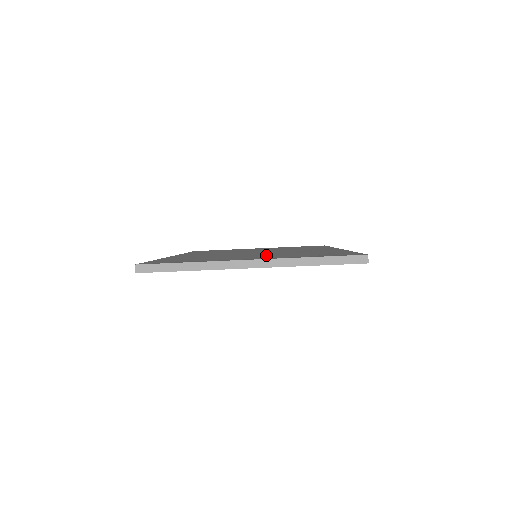
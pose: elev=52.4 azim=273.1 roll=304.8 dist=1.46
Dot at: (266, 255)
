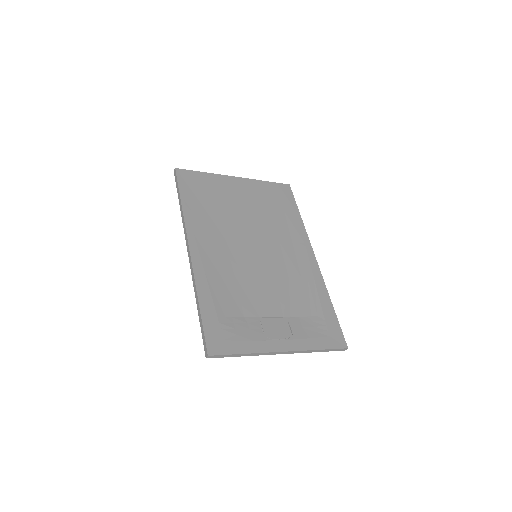
Dot at: (270, 277)
